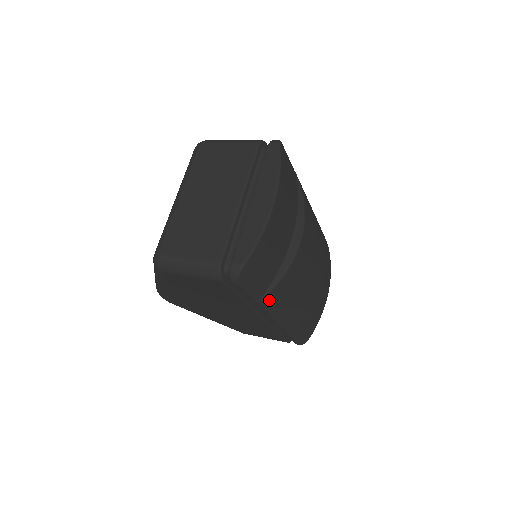
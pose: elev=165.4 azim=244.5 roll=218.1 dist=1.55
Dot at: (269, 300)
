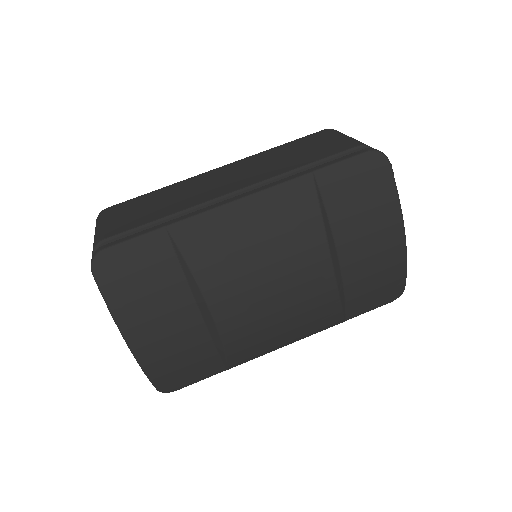
Dot at: (240, 361)
